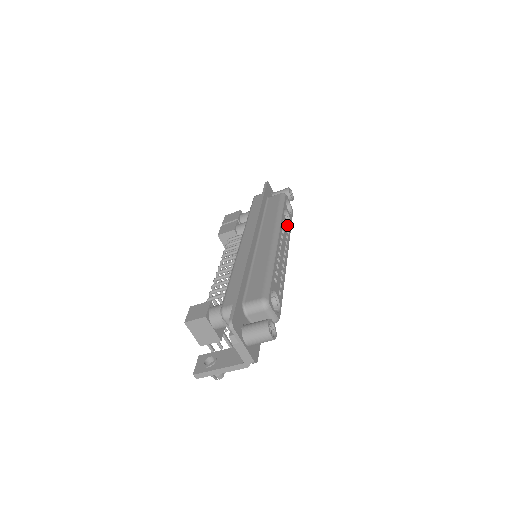
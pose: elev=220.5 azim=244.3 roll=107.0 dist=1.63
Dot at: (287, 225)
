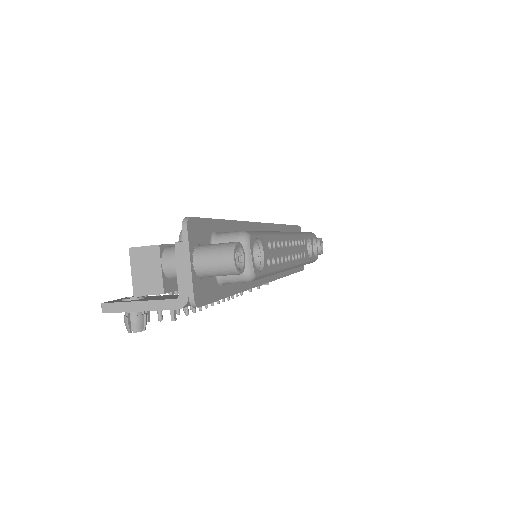
Dot at: (306, 251)
